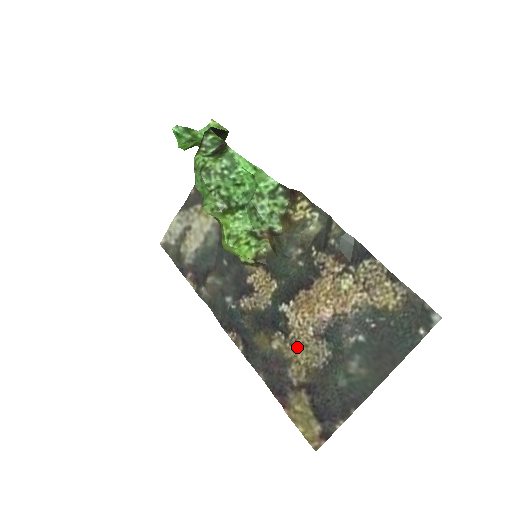
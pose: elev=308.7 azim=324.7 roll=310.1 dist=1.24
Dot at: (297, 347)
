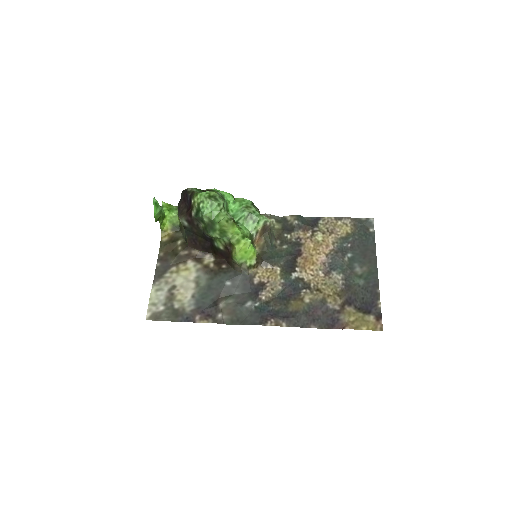
Dot at: (321, 289)
